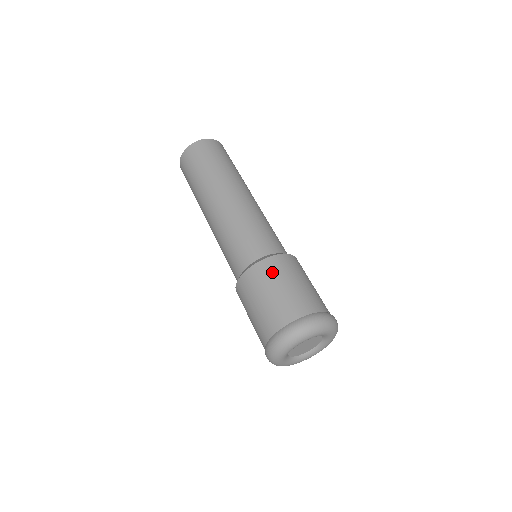
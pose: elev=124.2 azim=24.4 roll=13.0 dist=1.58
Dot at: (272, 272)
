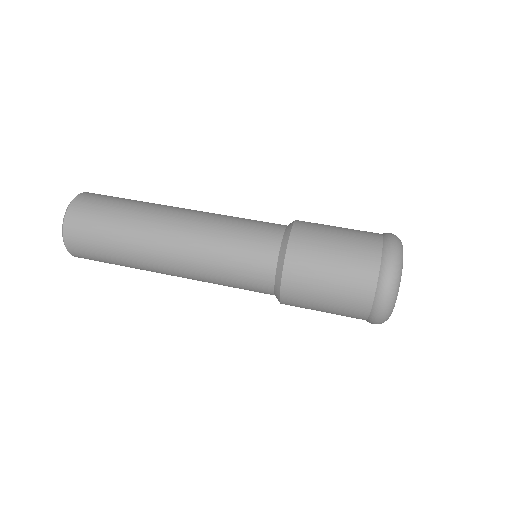
Dot at: (312, 235)
